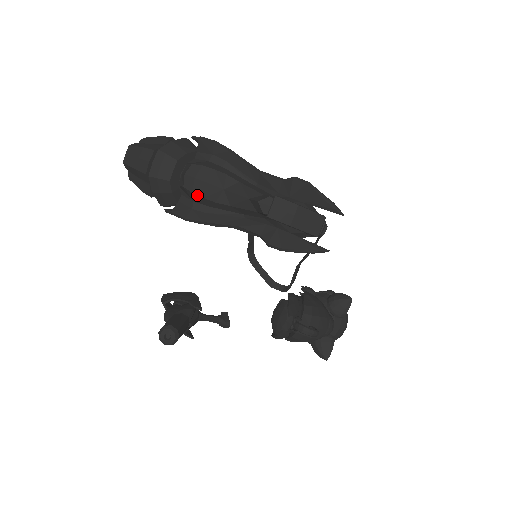
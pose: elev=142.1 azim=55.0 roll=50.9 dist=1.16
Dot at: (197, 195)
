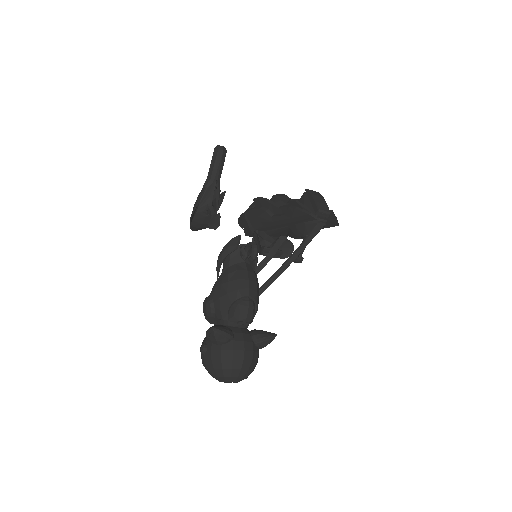
Dot at: (276, 196)
